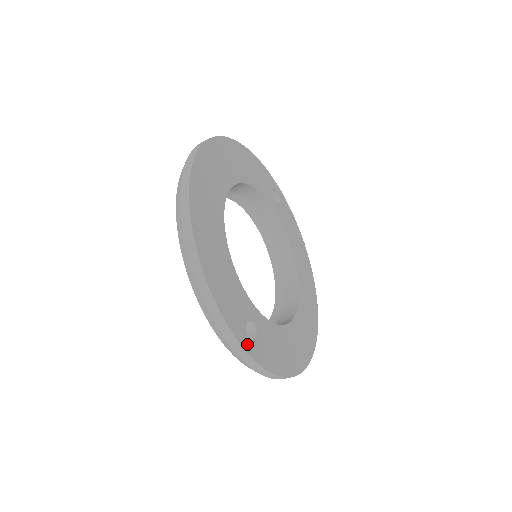
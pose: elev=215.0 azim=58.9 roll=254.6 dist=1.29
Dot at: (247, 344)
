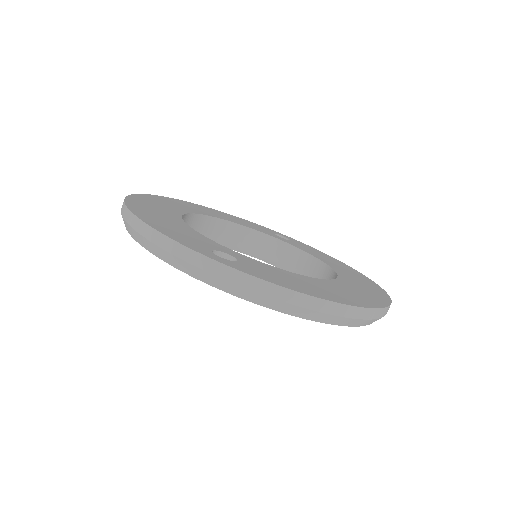
Dot at: (214, 257)
